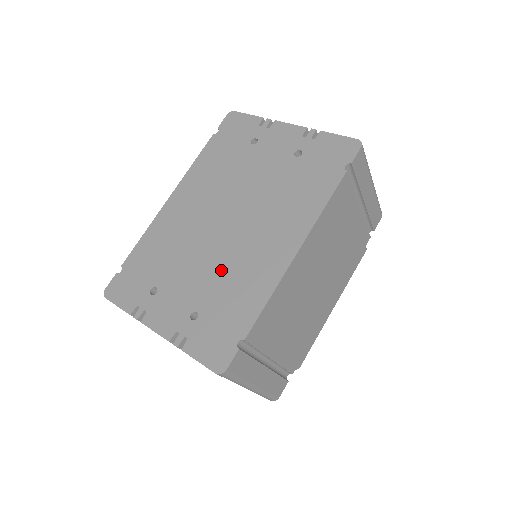
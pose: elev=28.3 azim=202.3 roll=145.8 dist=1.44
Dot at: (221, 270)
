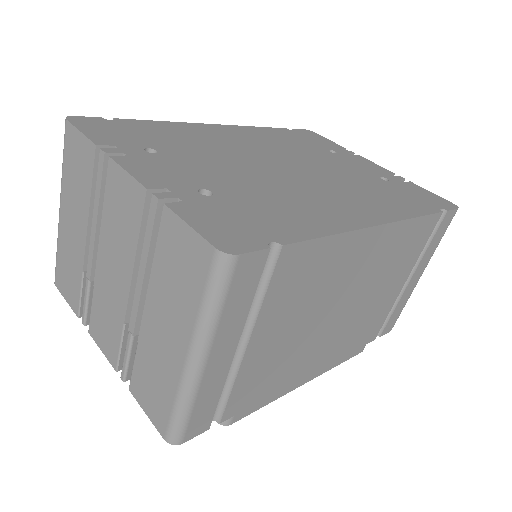
Dot at: (265, 185)
